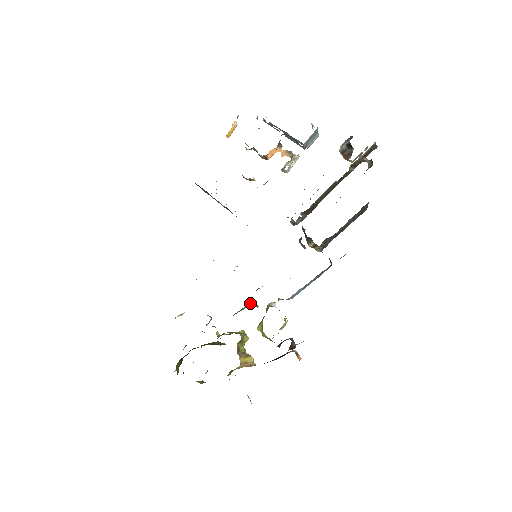
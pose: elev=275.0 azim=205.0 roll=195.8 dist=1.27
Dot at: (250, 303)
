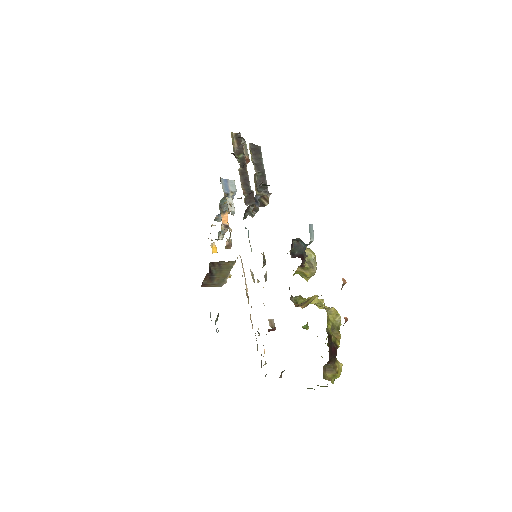
Dot at: occluded
